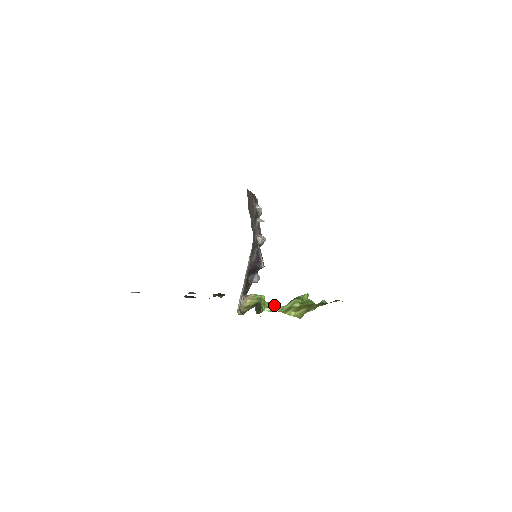
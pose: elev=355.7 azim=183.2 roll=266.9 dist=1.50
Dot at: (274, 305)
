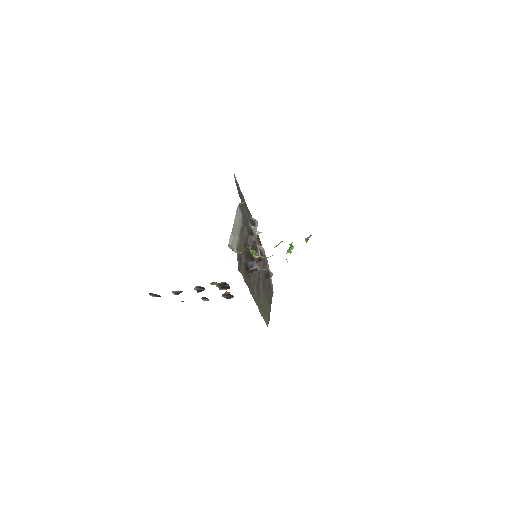
Dot at: occluded
